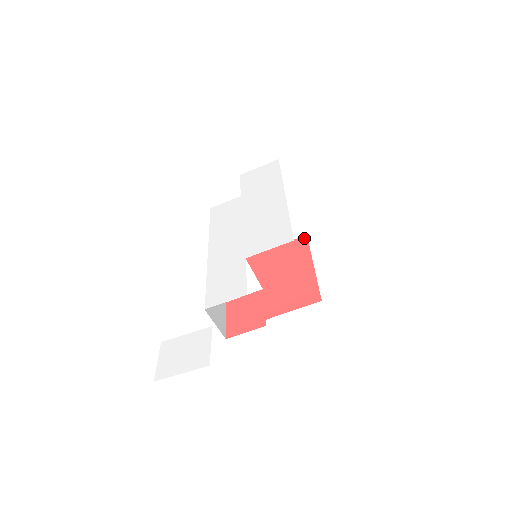
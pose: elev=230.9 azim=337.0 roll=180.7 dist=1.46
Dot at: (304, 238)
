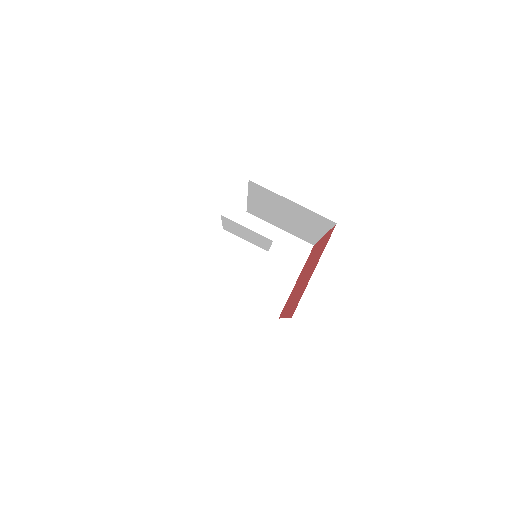
Dot at: (312, 248)
